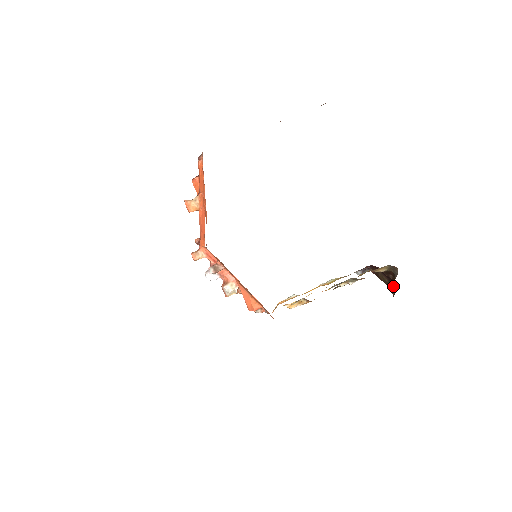
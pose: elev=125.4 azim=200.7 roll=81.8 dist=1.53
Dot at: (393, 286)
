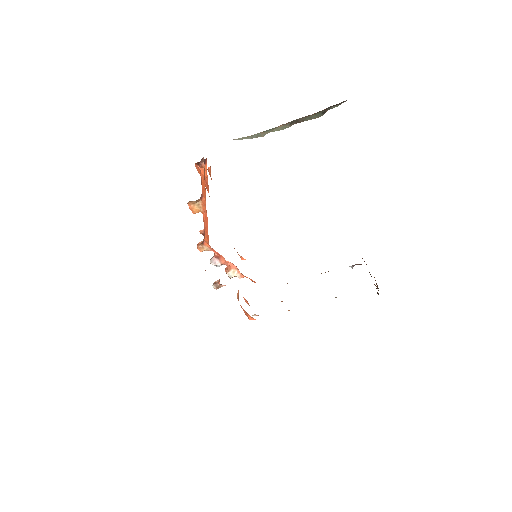
Dot at: (377, 286)
